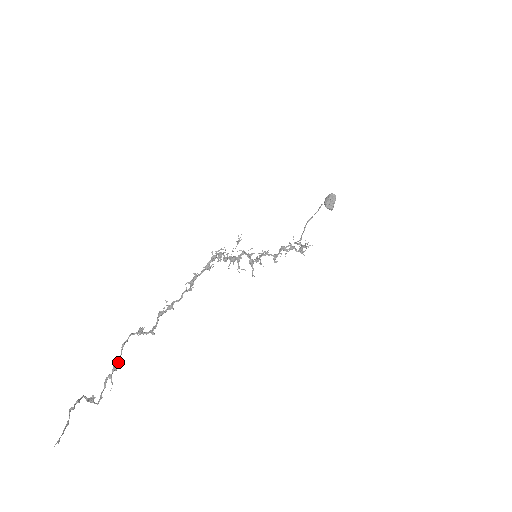
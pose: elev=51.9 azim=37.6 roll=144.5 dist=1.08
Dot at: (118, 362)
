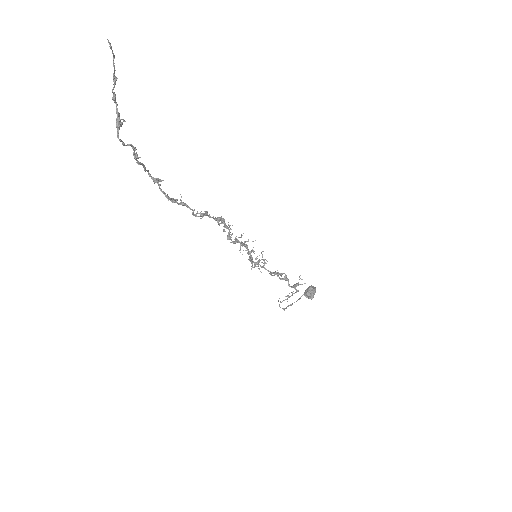
Dot at: (138, 161)
